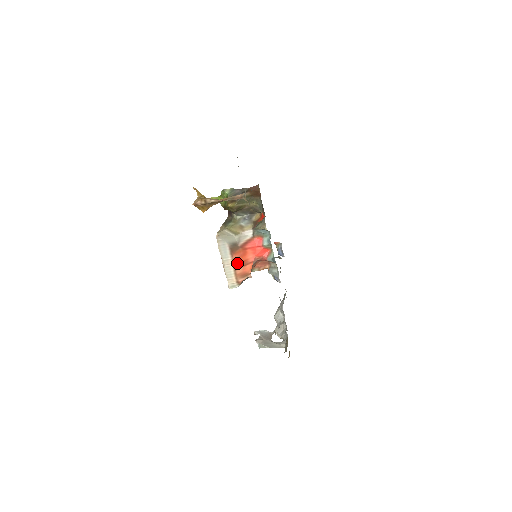
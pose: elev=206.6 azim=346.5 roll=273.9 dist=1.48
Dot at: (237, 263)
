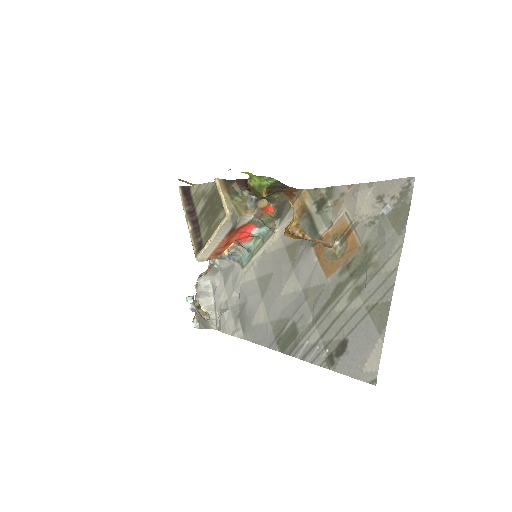
Dot at: (223, 243)
